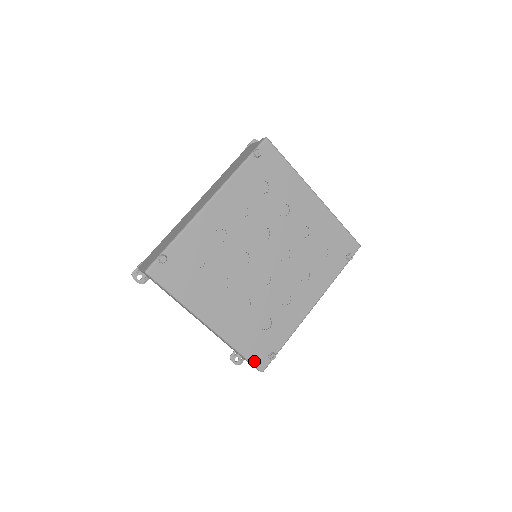
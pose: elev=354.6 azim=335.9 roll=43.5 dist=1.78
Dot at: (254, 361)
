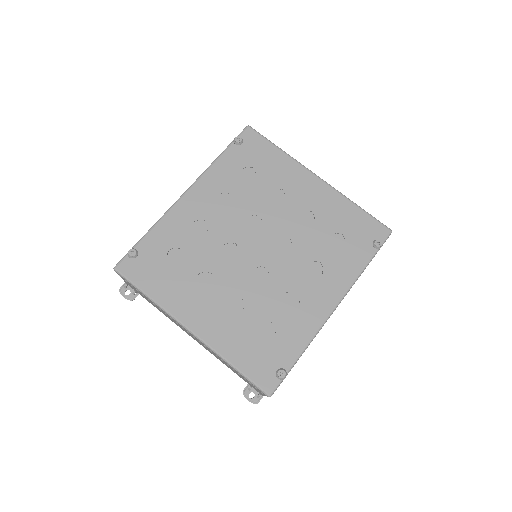
Dot at: (256, 380)
